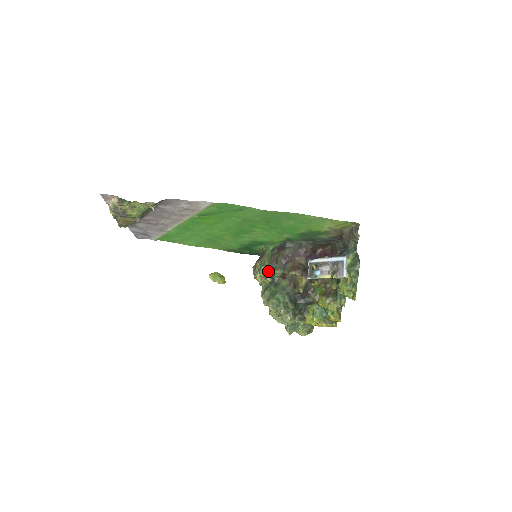
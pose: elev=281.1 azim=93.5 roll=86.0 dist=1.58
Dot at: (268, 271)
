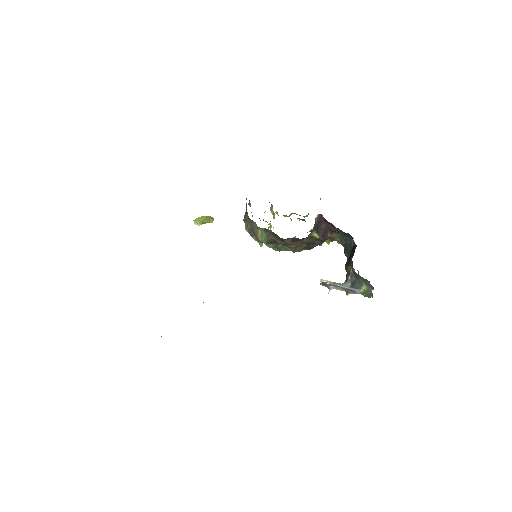
Dot at: occluded
